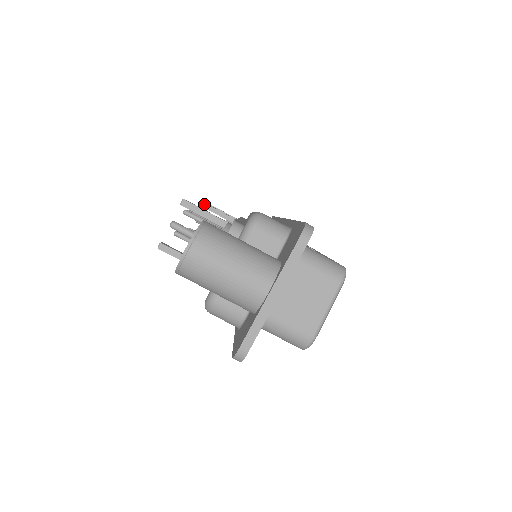
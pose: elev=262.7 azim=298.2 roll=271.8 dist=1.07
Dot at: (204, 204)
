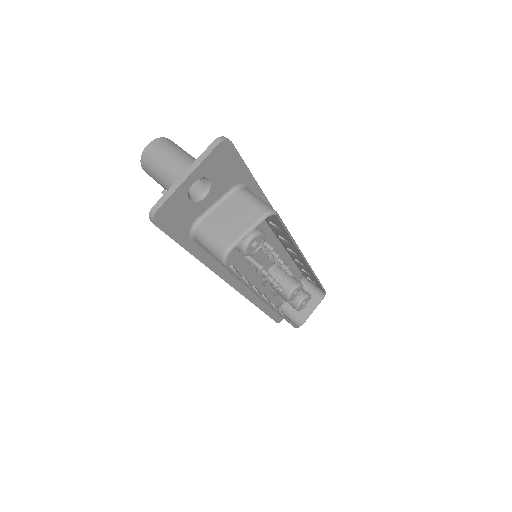
Dot at: occluded
